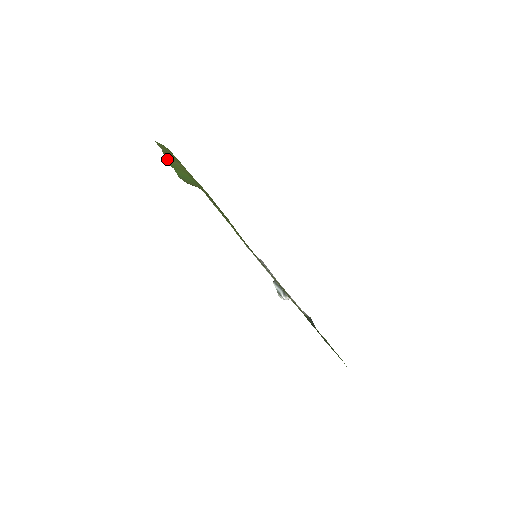
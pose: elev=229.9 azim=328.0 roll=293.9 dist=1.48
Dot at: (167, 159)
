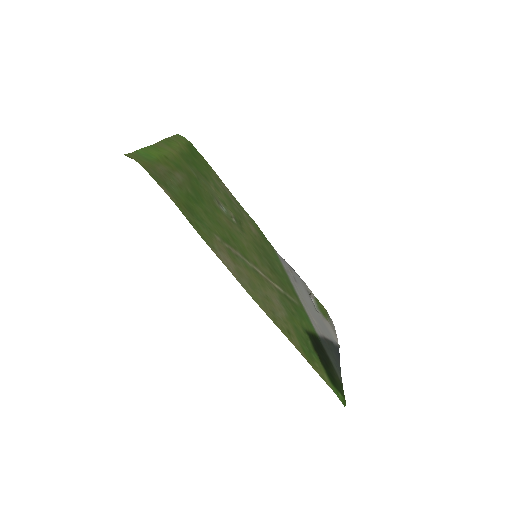
Dot at: (159, 144)
